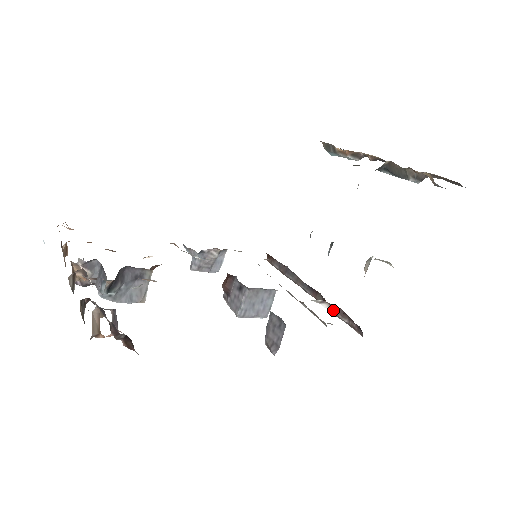
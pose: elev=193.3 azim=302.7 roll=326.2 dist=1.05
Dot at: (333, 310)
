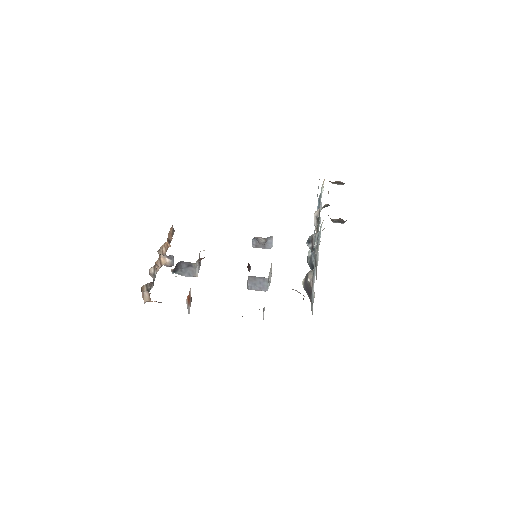
Dot at: occluded
